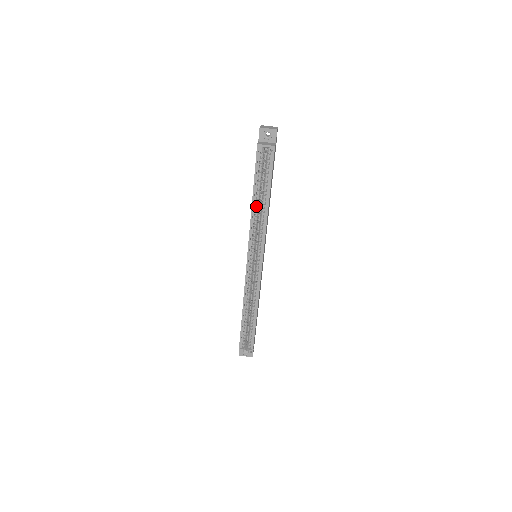
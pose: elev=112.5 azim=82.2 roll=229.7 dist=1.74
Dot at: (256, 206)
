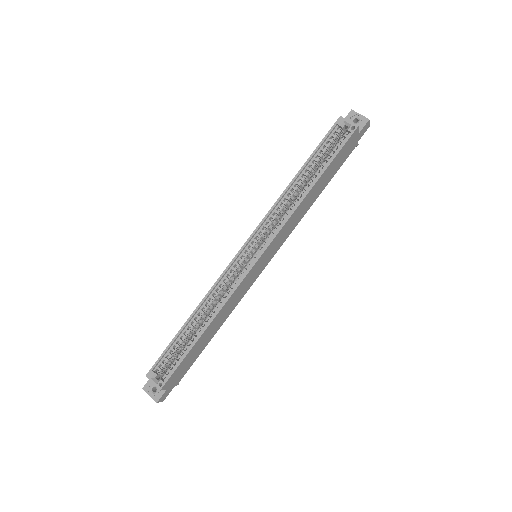
Dot at: (296, 185)
